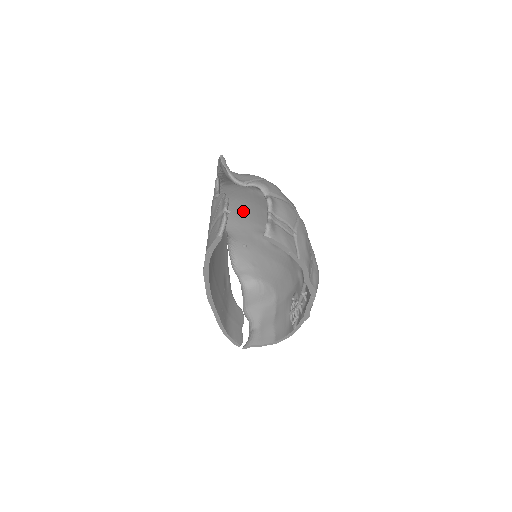
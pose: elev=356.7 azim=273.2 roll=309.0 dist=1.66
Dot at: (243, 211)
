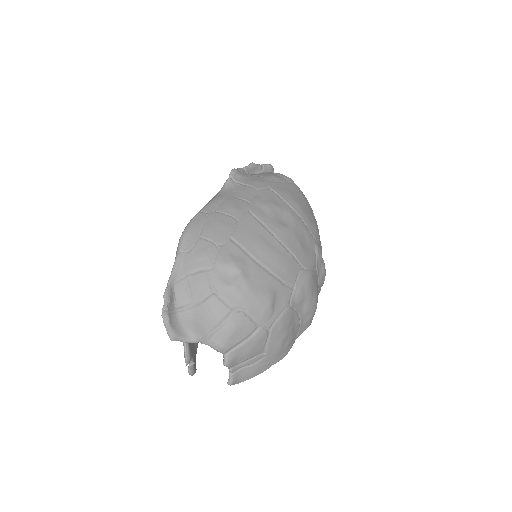
Dot at: occluded
